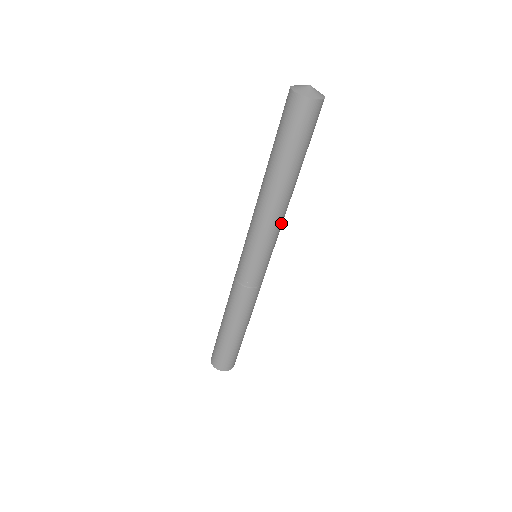
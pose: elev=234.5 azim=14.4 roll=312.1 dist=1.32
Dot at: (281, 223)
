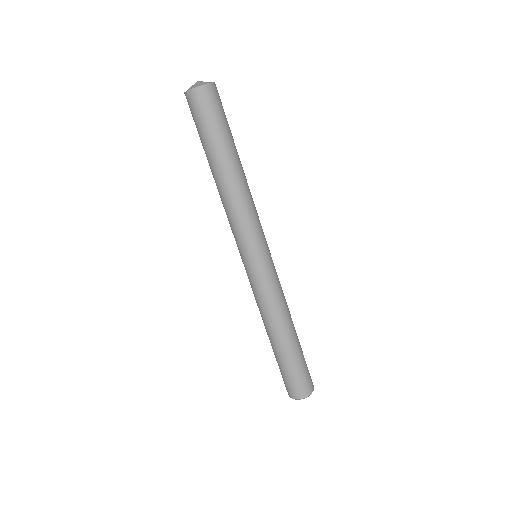
Dot at: (251, 210)
